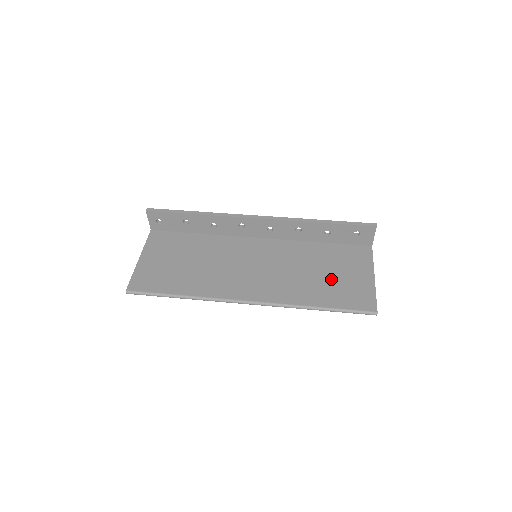
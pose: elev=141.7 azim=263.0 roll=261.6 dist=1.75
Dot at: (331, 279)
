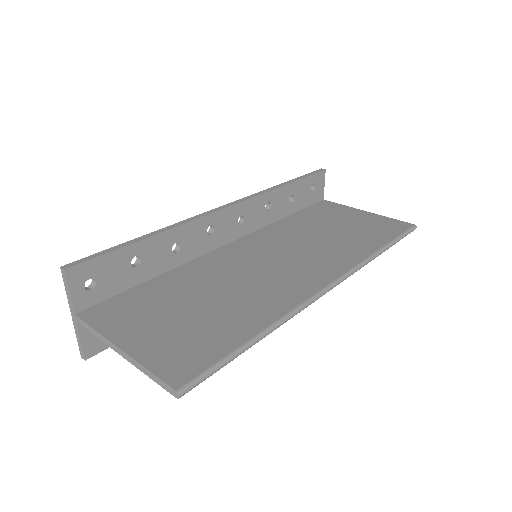
Dot at: (348, 229)
